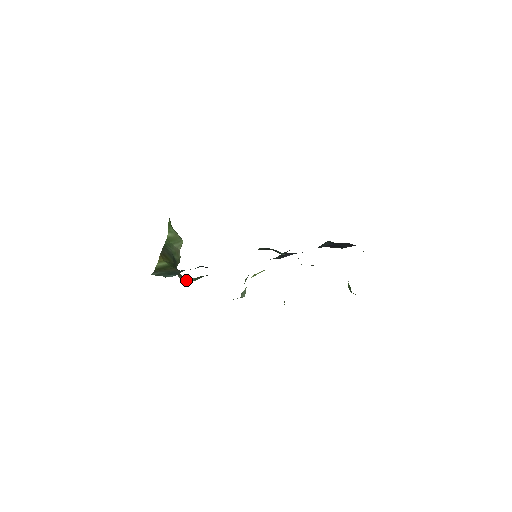
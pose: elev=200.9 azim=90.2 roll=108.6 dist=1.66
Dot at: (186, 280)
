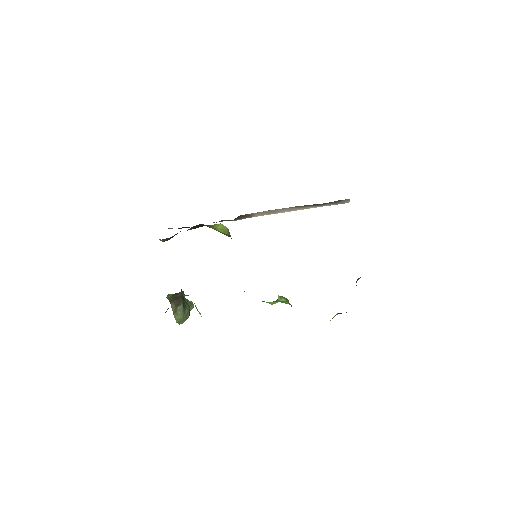
Dot at: occluded
